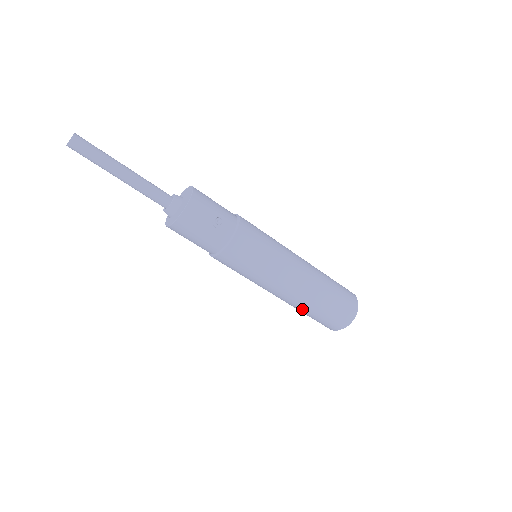
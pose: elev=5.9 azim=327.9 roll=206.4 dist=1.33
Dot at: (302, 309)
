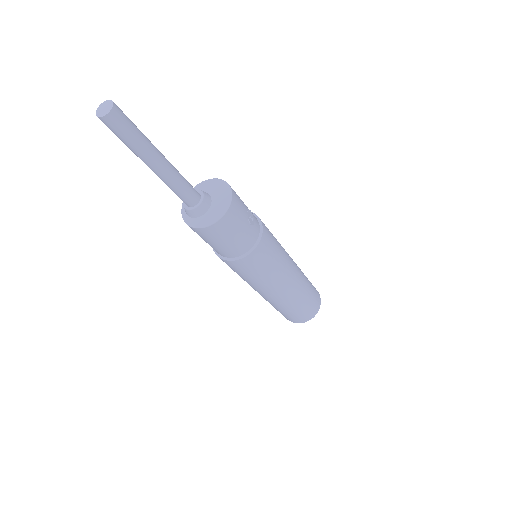
Dot at: (289, 306)
